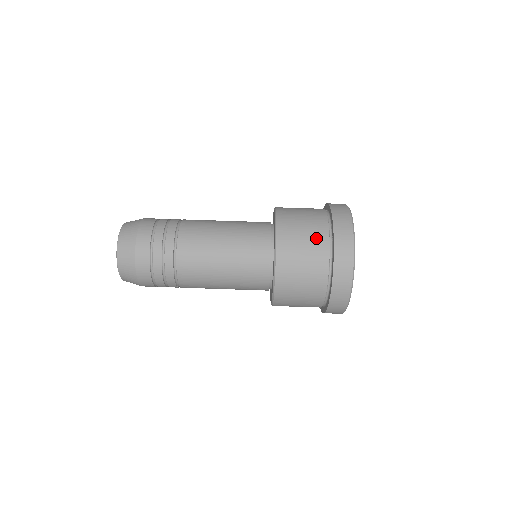
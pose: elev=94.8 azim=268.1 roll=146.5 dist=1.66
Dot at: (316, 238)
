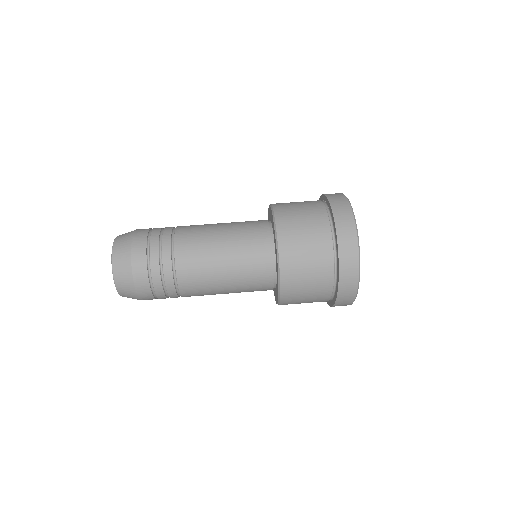
Dot at: (312, 208)
